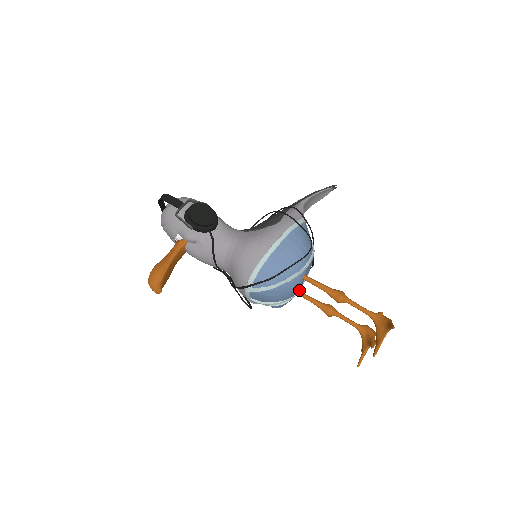
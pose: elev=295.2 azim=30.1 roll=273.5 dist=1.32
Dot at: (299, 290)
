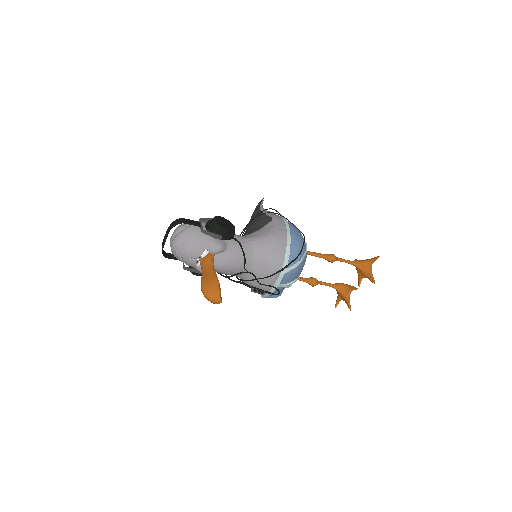
Dot at: occluded
